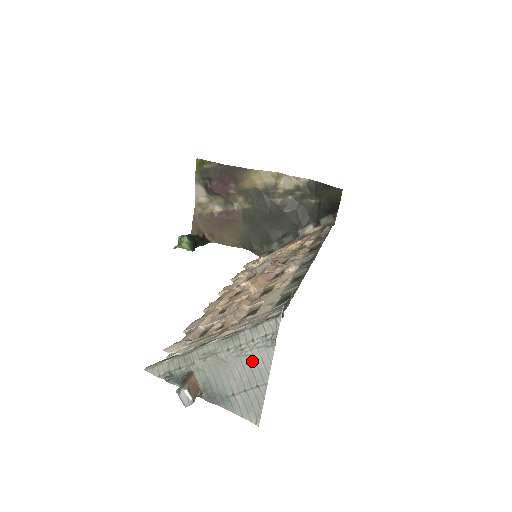
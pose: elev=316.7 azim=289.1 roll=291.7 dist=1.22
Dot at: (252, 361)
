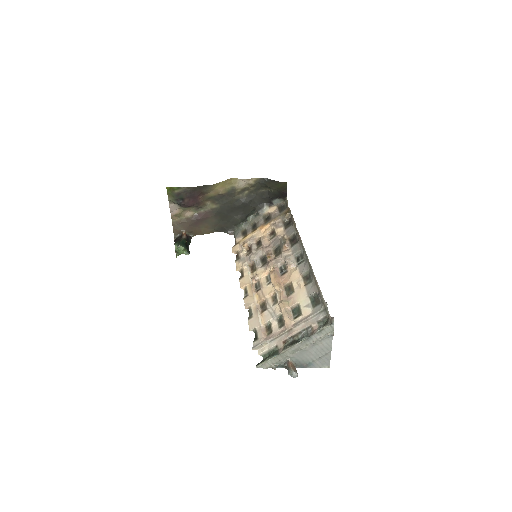
Dot at: (321, 345)
